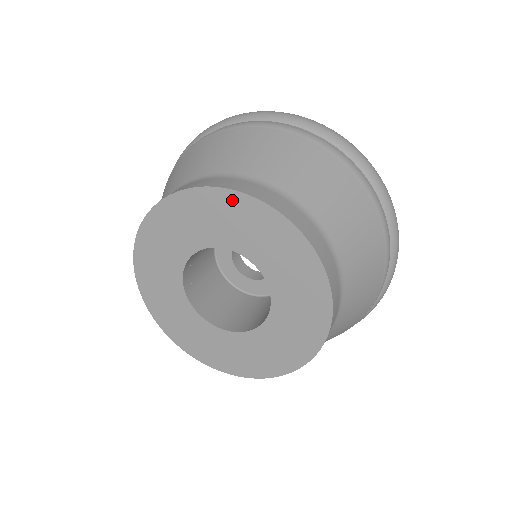
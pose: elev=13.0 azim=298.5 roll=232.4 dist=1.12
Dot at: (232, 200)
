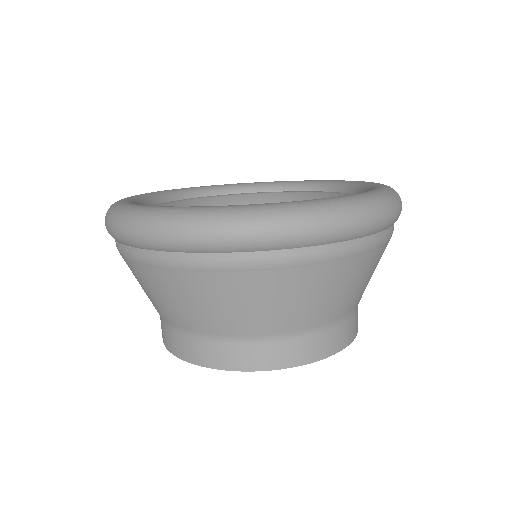
Dot at: occluded
